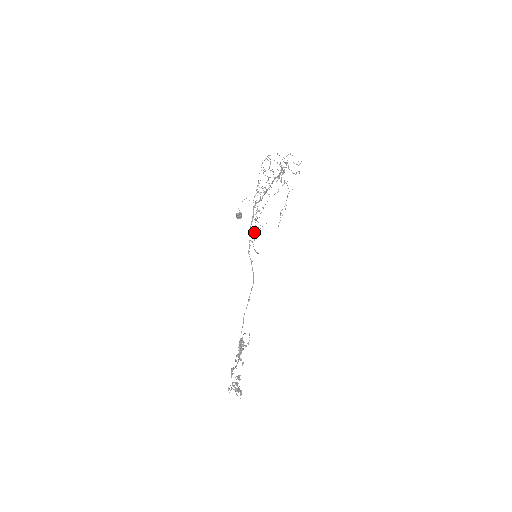
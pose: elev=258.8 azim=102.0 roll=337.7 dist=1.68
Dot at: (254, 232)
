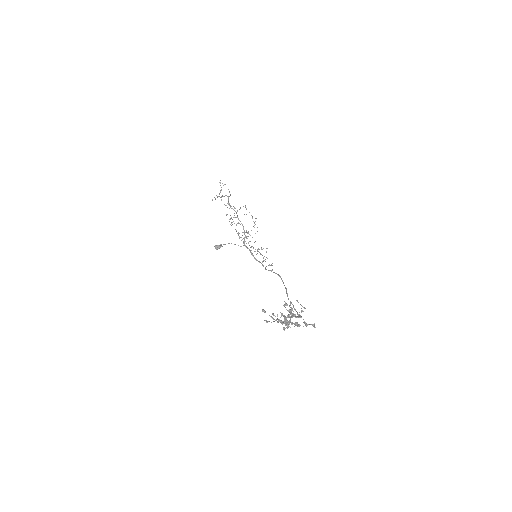
Dot at: occluded
